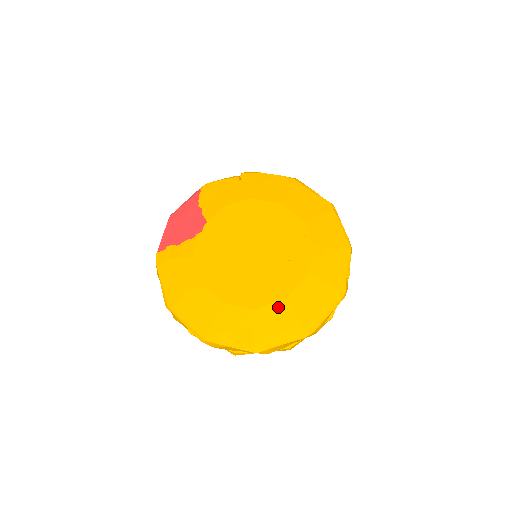
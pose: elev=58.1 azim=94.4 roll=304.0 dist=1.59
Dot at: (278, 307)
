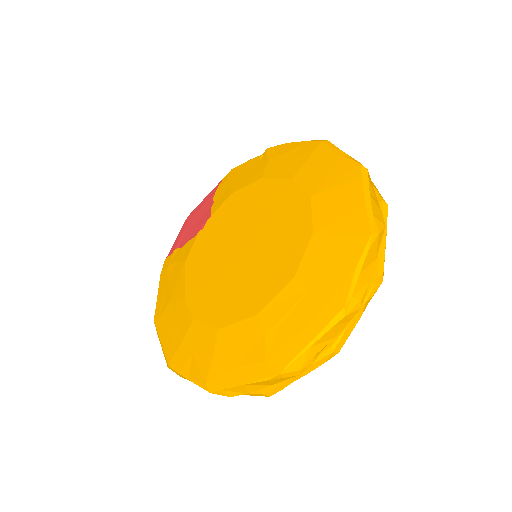
Dot at: (245, 327)
